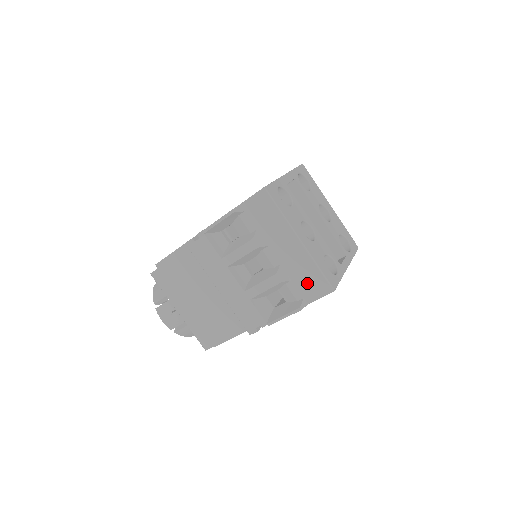
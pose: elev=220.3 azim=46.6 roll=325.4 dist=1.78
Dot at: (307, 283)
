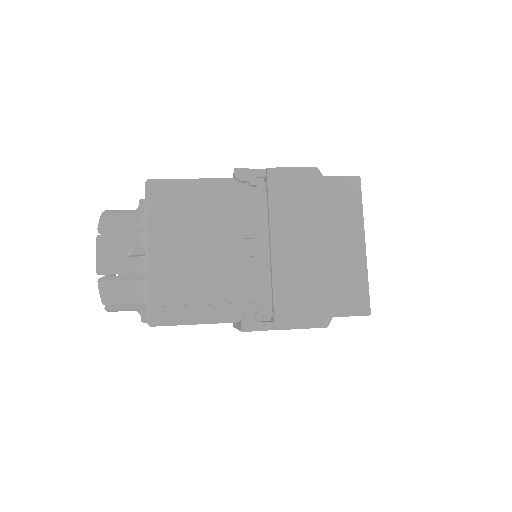
Dot at: occluded
